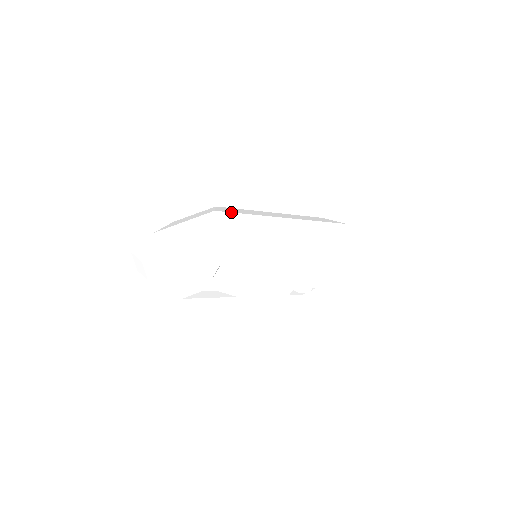
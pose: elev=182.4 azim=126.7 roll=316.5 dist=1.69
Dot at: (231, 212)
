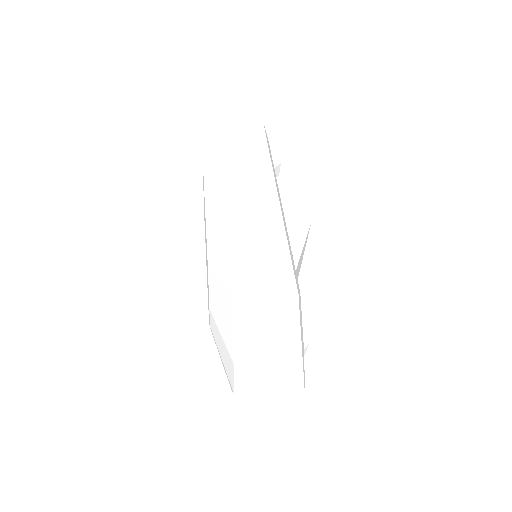
Dot at: (273, 272)
